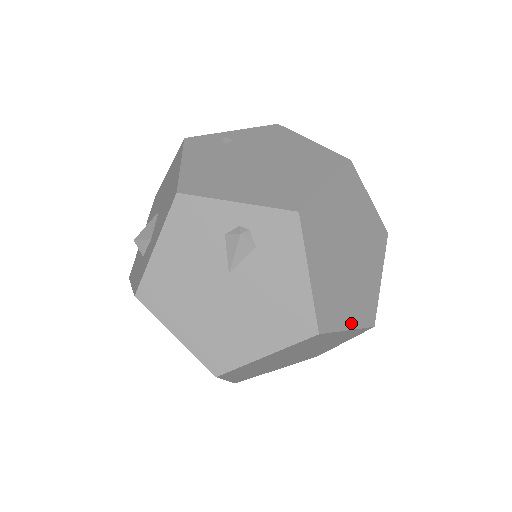
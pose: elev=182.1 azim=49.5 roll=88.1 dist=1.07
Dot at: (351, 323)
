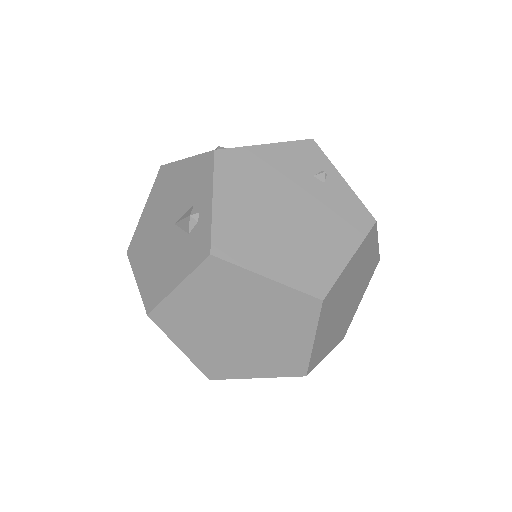
Dot at: (187, 350)
